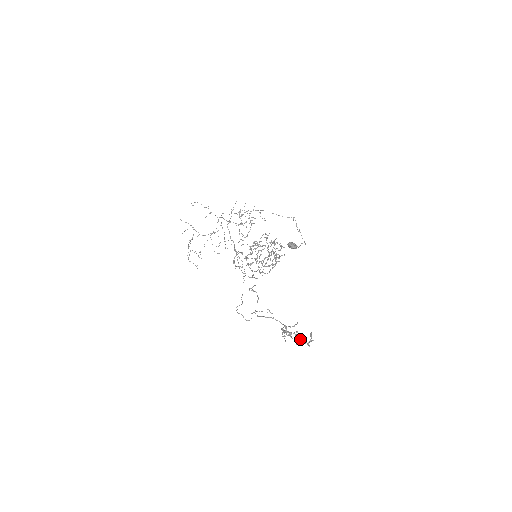
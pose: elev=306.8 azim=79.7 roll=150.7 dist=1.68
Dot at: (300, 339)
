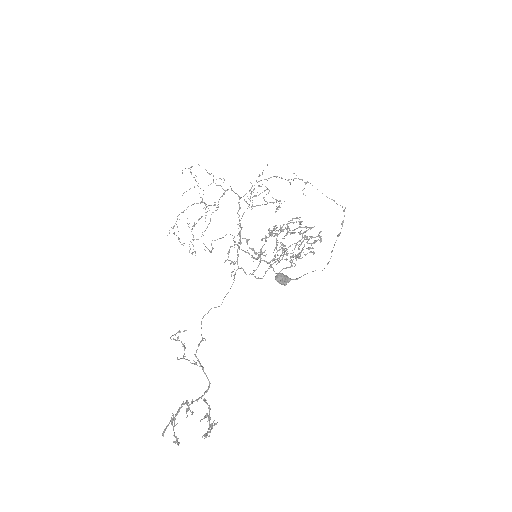
Dot at: (209, 417)
